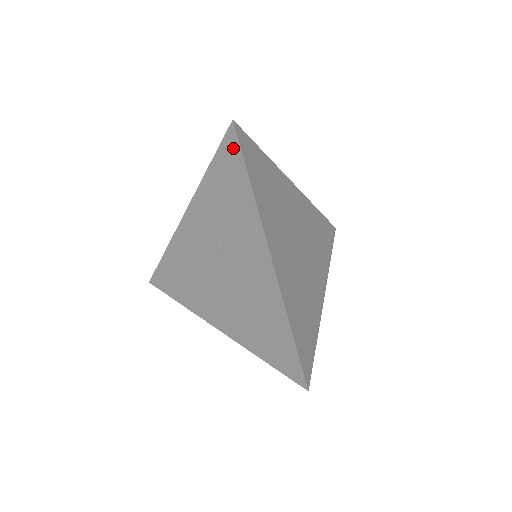
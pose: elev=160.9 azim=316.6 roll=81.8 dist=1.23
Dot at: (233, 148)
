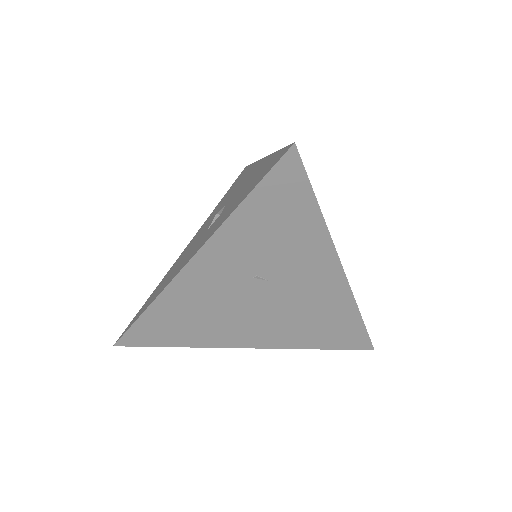
Dot at: (293, 176)
